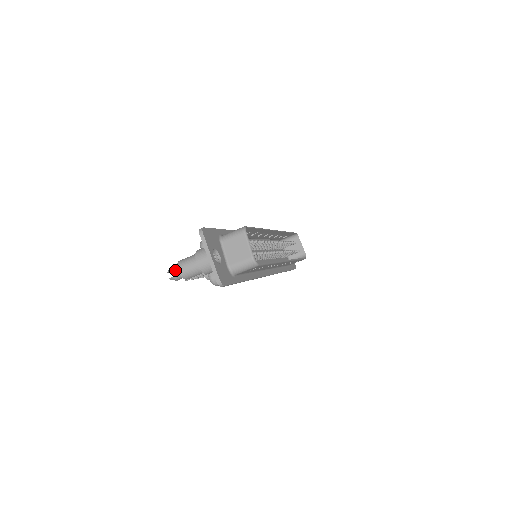
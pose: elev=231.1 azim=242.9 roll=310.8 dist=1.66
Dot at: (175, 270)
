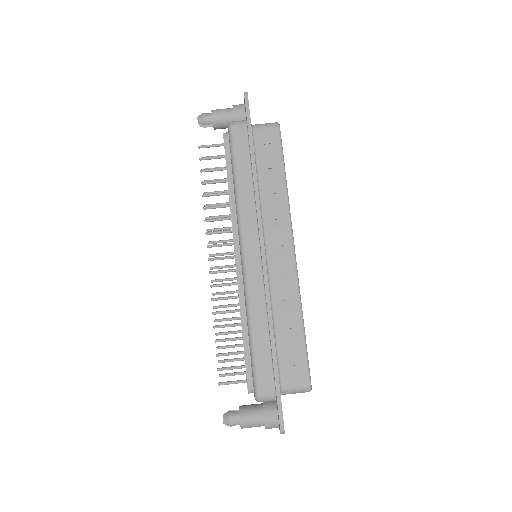
Dot at: occluded
